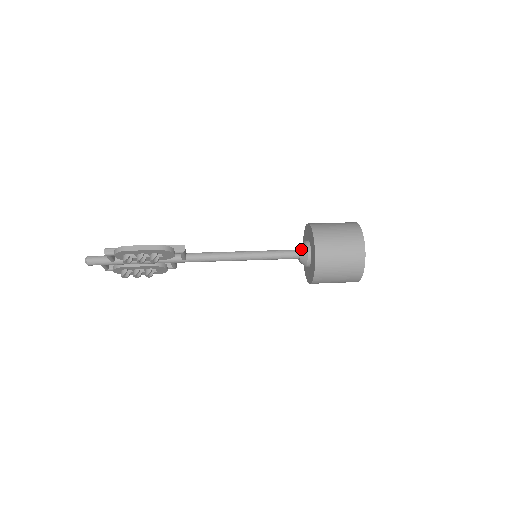
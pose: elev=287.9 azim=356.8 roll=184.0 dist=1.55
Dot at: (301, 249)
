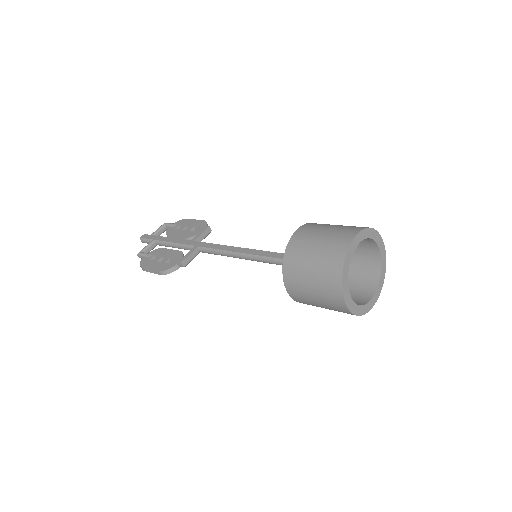
Dot at: occluded
